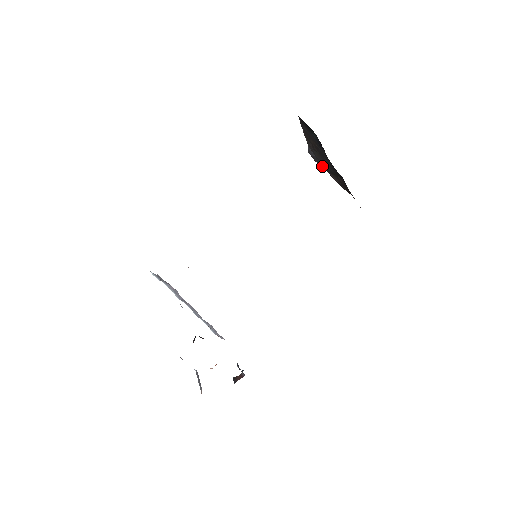
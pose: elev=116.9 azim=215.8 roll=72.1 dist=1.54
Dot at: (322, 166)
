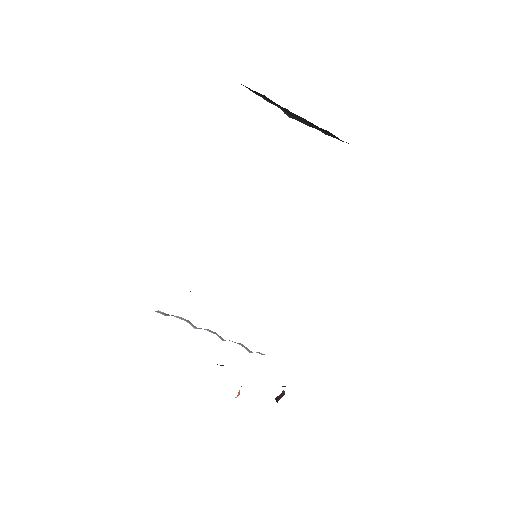
Dot at: occluded
